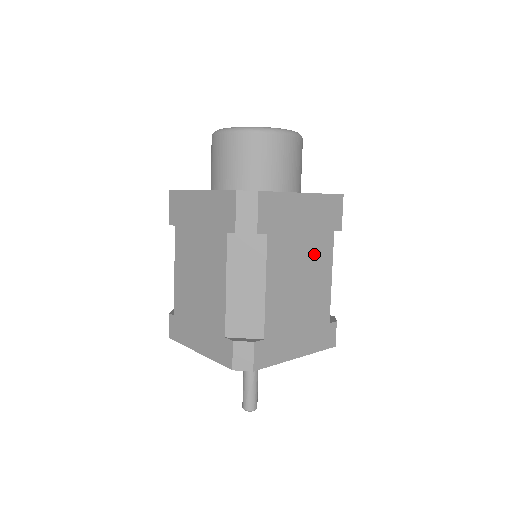
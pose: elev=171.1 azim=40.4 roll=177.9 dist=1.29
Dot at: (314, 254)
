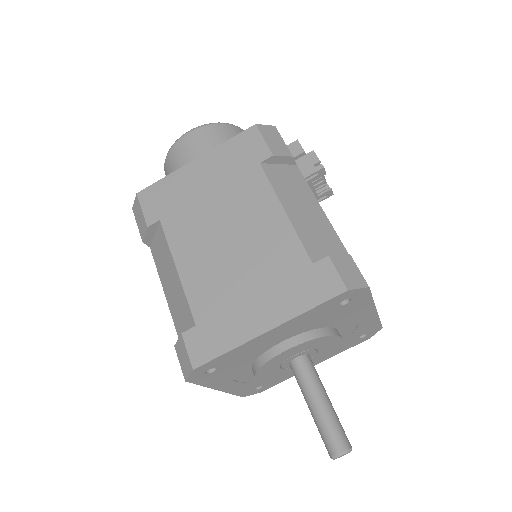
Dot at: (238, 202)
